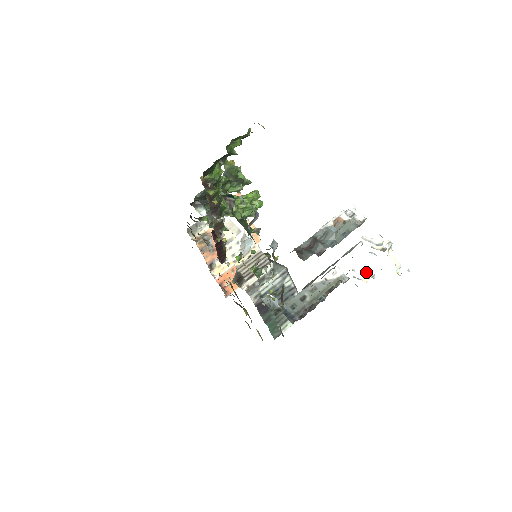
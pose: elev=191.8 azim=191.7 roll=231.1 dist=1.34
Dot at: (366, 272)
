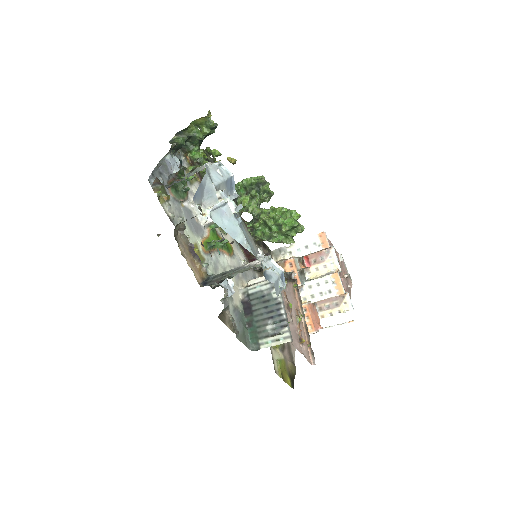
Dot at: occluded
